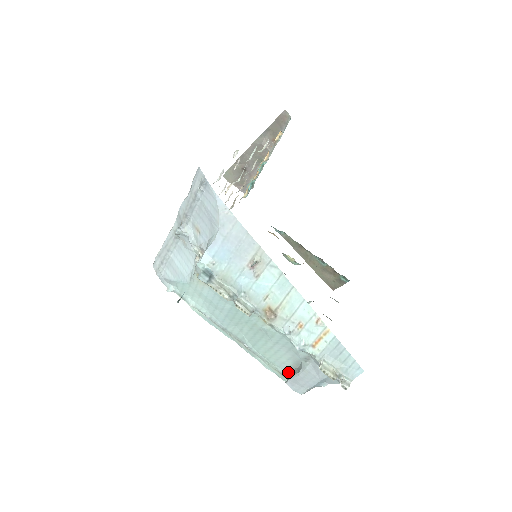
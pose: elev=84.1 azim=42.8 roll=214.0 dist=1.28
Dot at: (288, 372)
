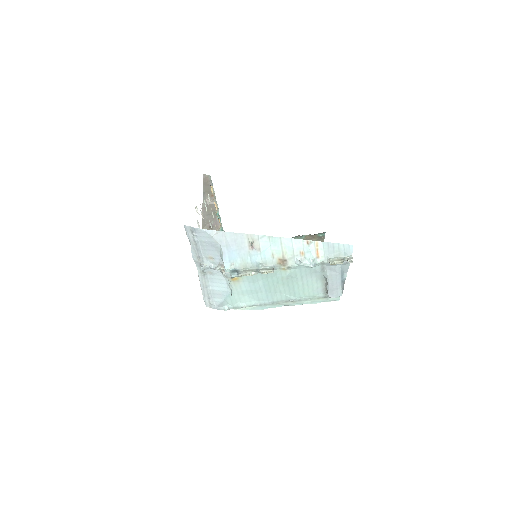
Dot at: (325, 291)
